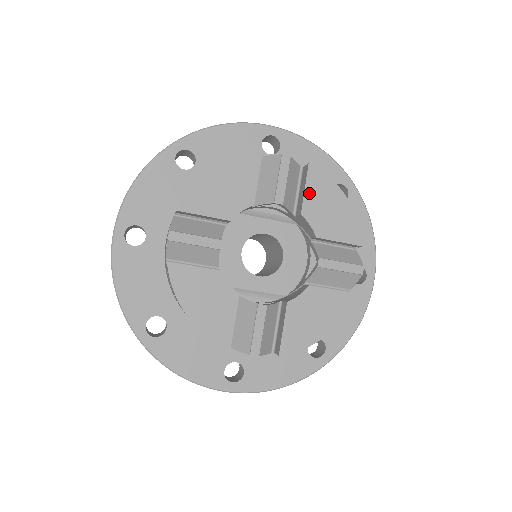
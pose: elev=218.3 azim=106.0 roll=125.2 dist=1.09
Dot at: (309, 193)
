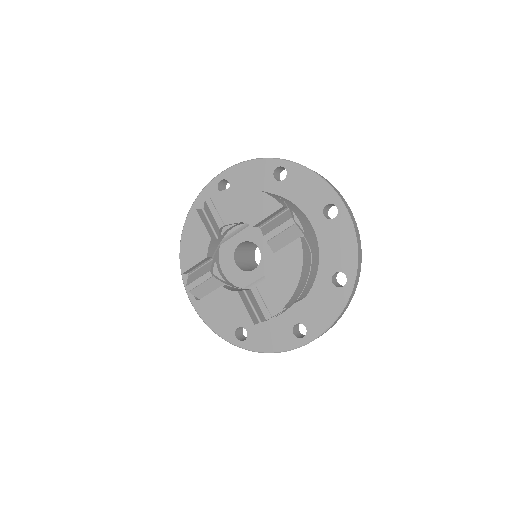
Dot at: (232, 206)
